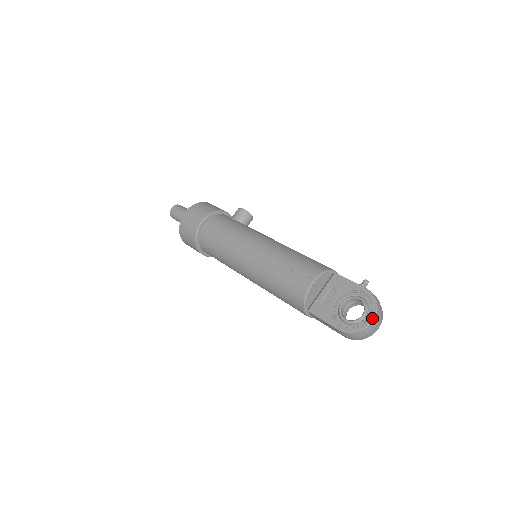
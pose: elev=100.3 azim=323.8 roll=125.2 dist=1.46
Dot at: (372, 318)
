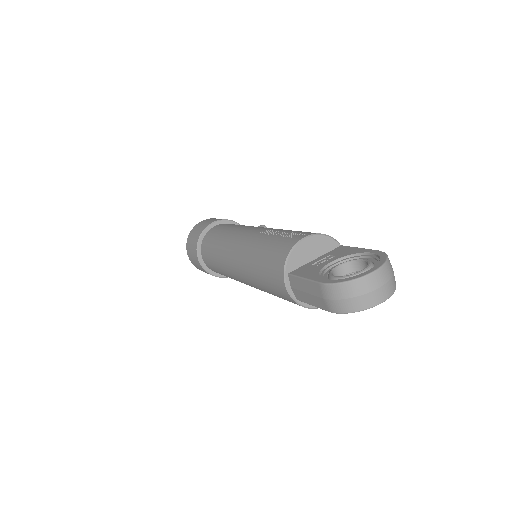
Dot at: (374, 269)
